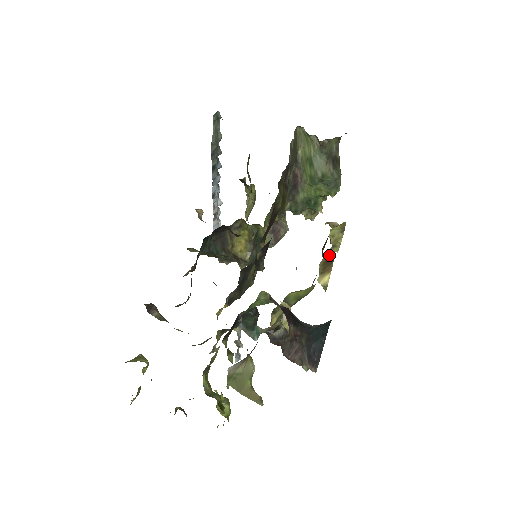
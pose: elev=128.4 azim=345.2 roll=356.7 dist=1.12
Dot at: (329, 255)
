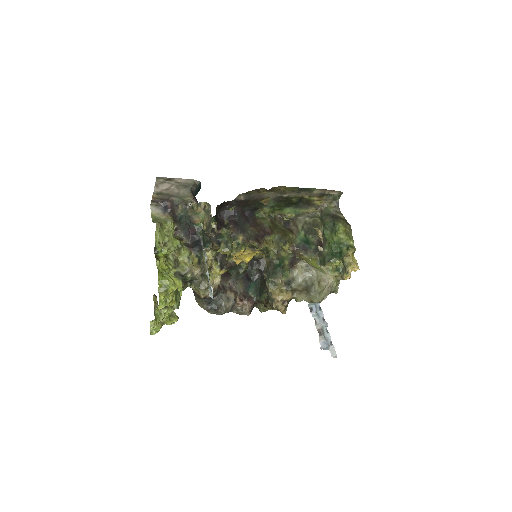
Dot at: occluded
